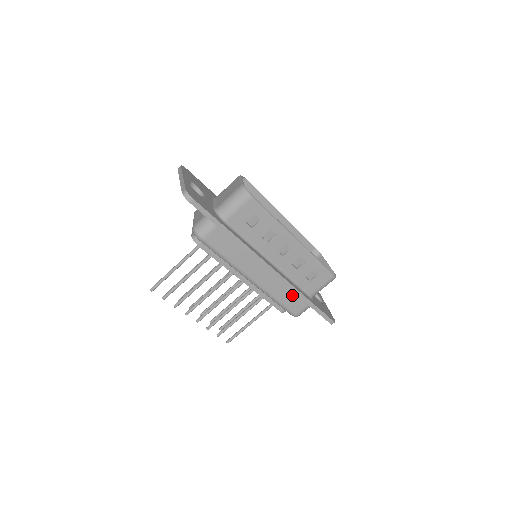
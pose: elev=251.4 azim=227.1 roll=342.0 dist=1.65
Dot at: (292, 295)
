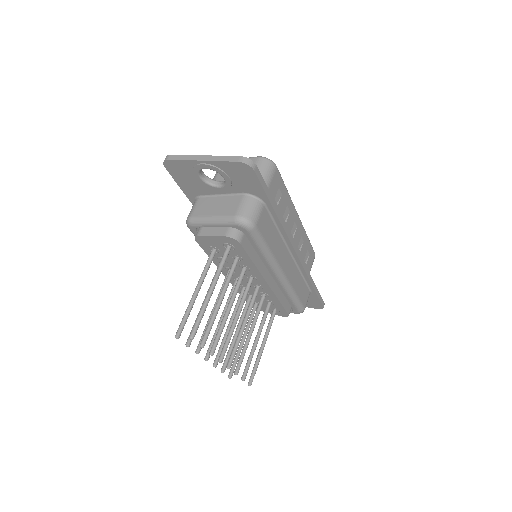
Dot at: (302, 284)
